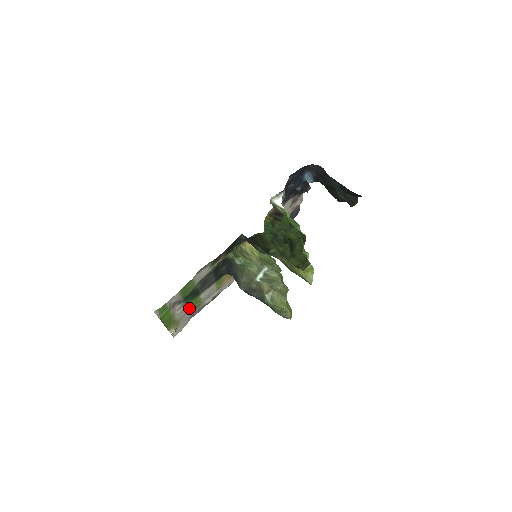
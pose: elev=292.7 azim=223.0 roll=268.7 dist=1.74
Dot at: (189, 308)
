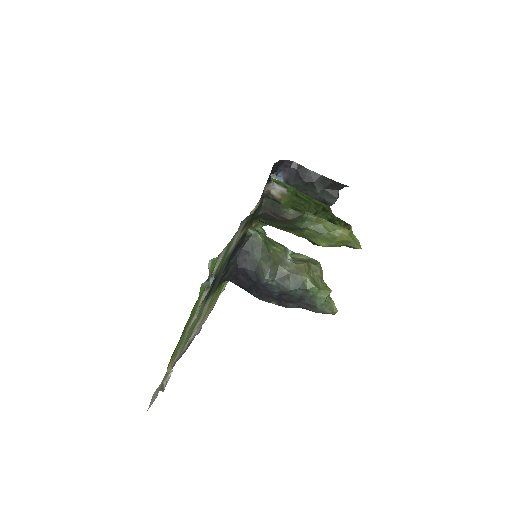
Dot at: (190, 329)
